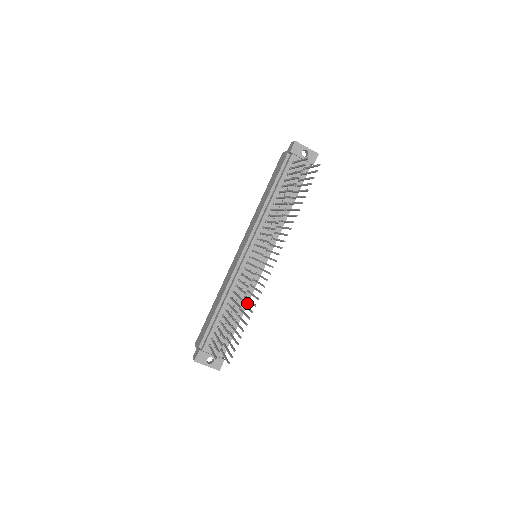
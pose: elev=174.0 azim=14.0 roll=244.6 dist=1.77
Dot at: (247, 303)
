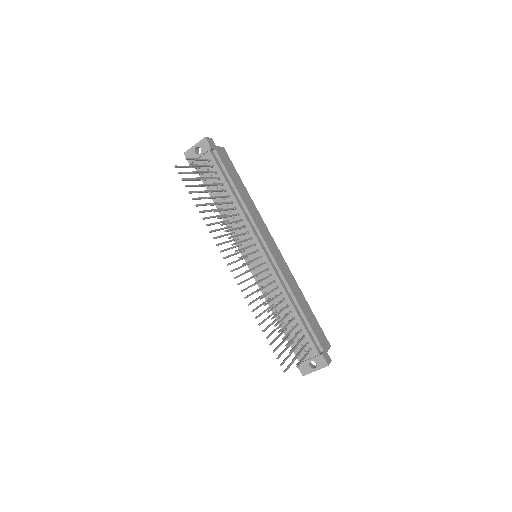
Dot at: (292, 294)
